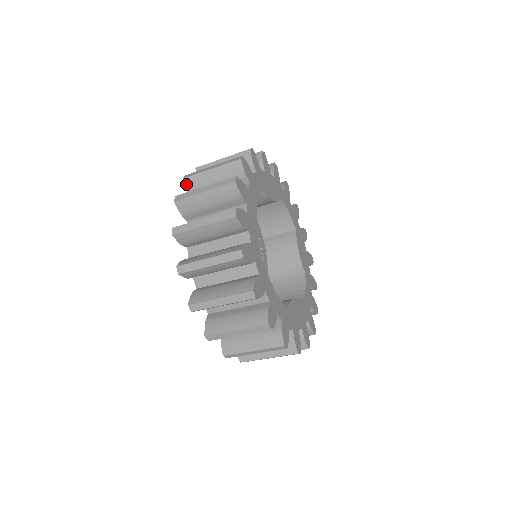
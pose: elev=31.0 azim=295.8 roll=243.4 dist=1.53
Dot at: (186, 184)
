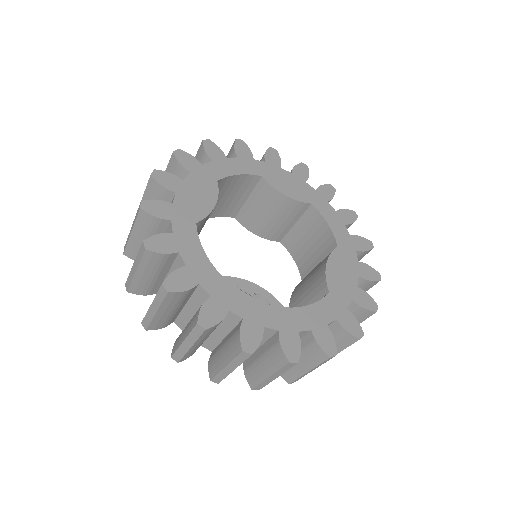
Dot at: (135, 293)
